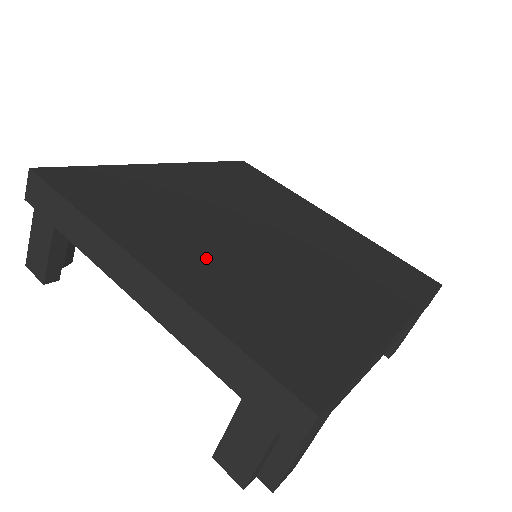
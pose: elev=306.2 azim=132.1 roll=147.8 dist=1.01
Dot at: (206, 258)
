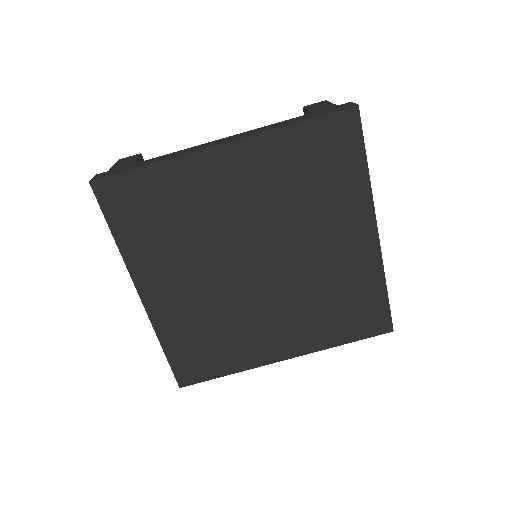
Dot at: (282, 326)
